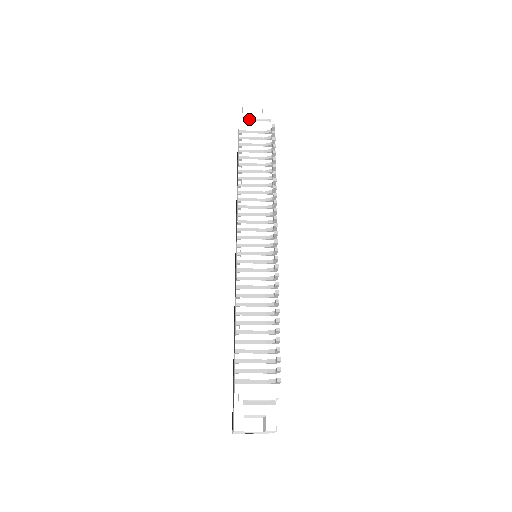
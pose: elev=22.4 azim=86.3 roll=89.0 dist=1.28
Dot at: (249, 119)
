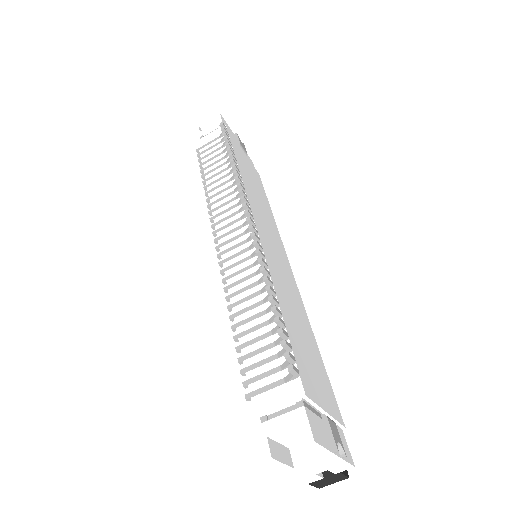
Dot at: (204, 136)
